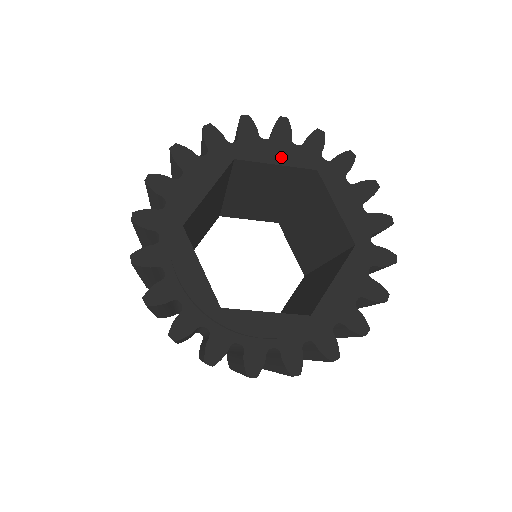
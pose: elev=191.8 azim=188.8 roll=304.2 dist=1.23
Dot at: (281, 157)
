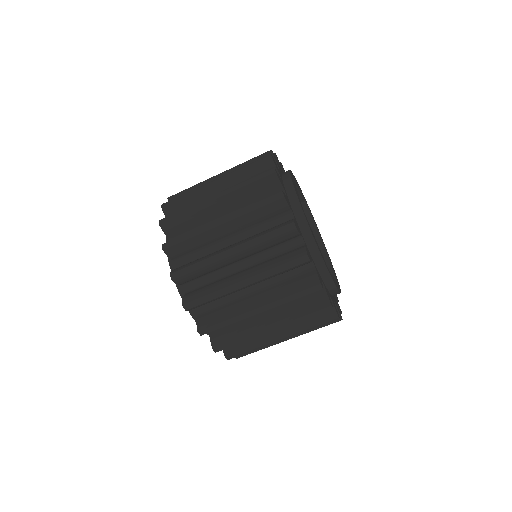
Dot at: occluded
